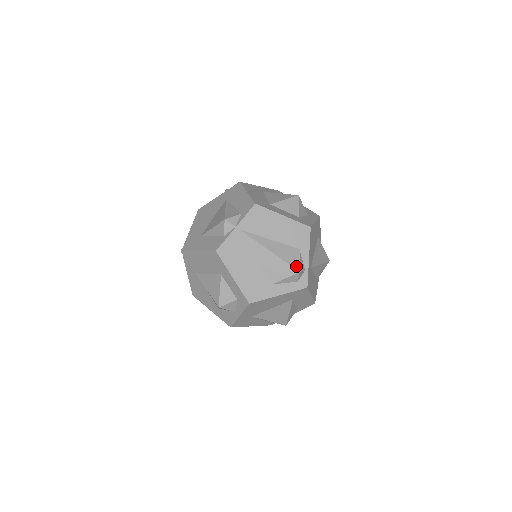
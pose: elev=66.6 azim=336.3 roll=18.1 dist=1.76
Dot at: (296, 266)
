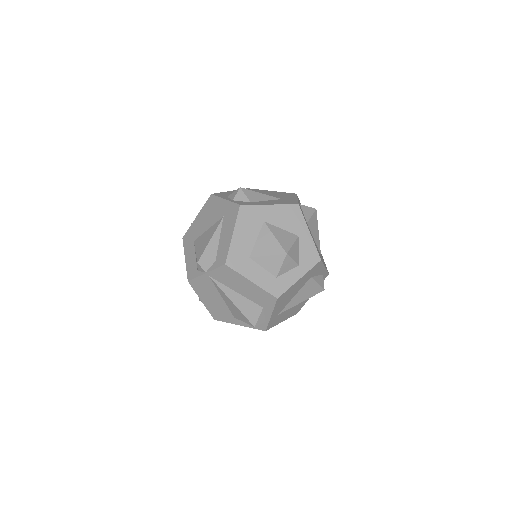
Dot at: (253, 321)
